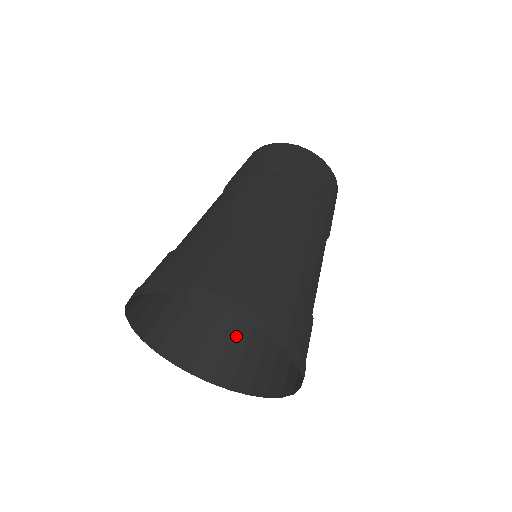
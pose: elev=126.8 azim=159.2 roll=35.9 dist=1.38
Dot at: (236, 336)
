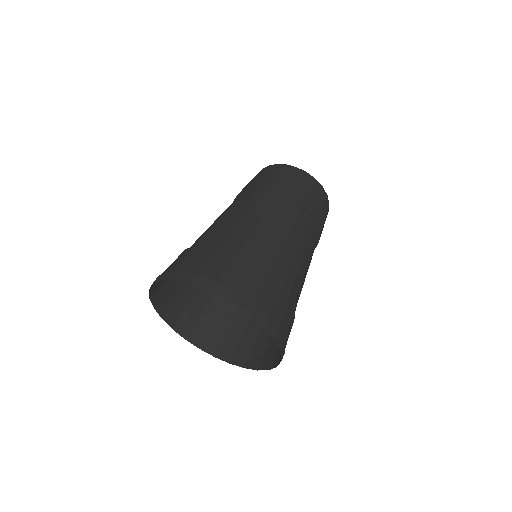
Dot at: (264, 328)
